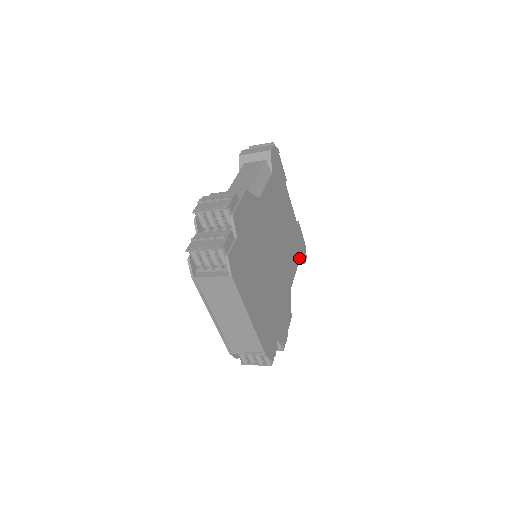
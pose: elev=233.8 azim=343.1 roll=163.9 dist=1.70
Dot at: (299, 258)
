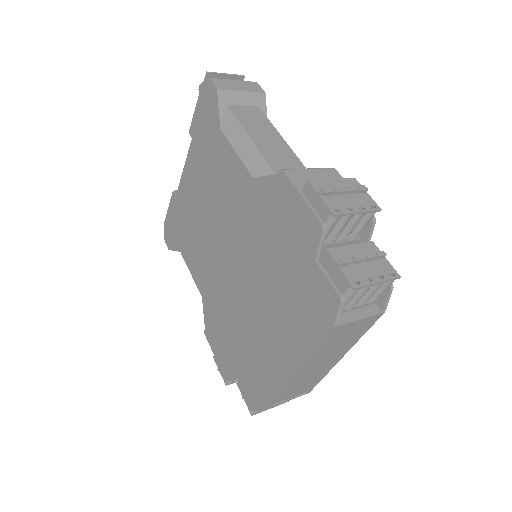
Dot at: occluded
